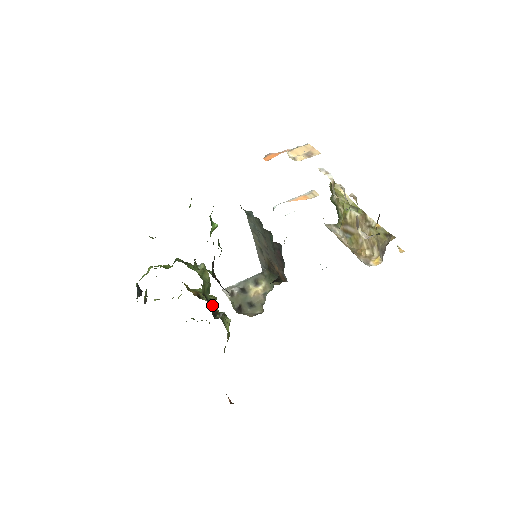
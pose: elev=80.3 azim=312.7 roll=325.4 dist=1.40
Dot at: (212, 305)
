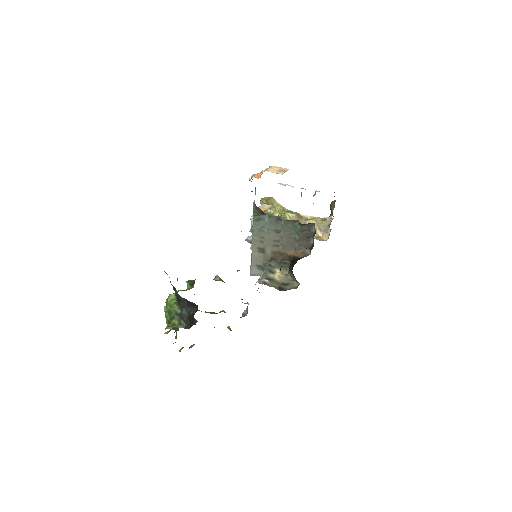
Dot at: (245, 303)
